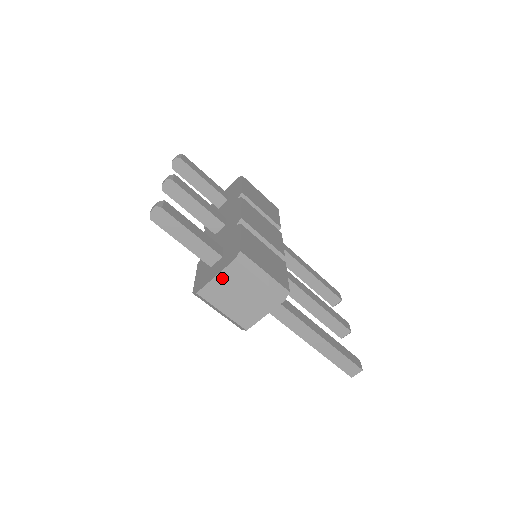
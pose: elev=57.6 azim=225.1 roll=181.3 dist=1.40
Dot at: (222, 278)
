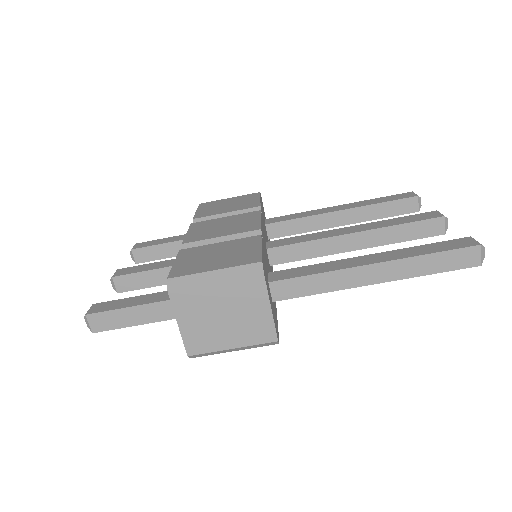
Dot at: (185, 320)
